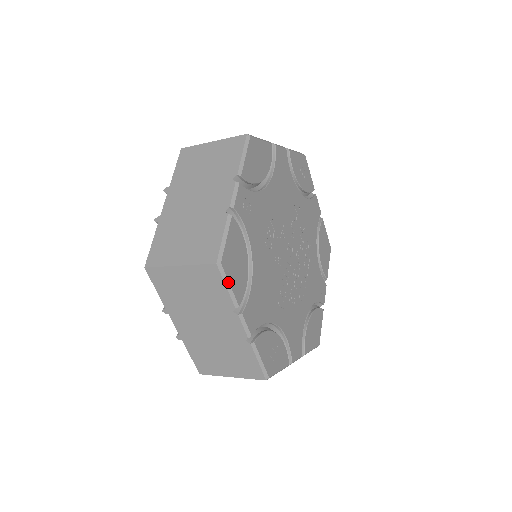
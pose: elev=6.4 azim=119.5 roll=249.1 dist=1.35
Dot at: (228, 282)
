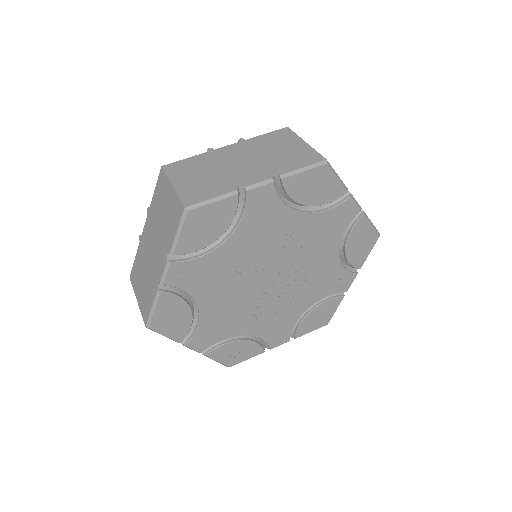
Dot at: (162, 334)
